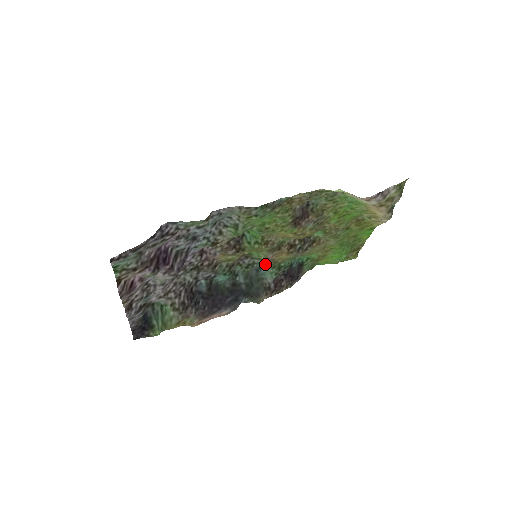
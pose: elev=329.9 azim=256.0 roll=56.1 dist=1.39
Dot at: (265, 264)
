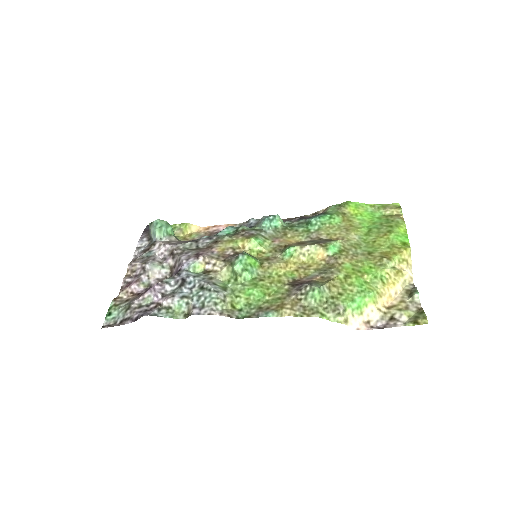
Dot at: (274, 232)
